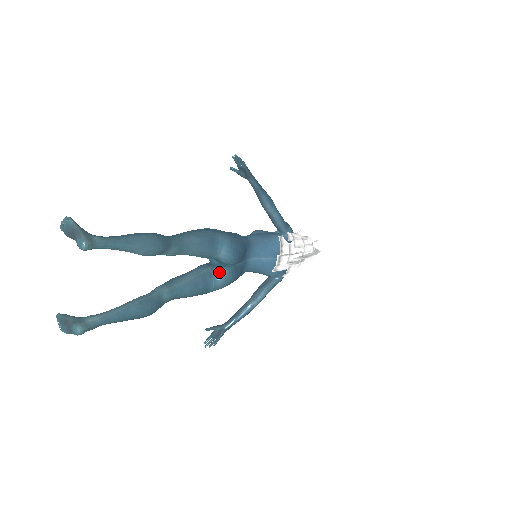
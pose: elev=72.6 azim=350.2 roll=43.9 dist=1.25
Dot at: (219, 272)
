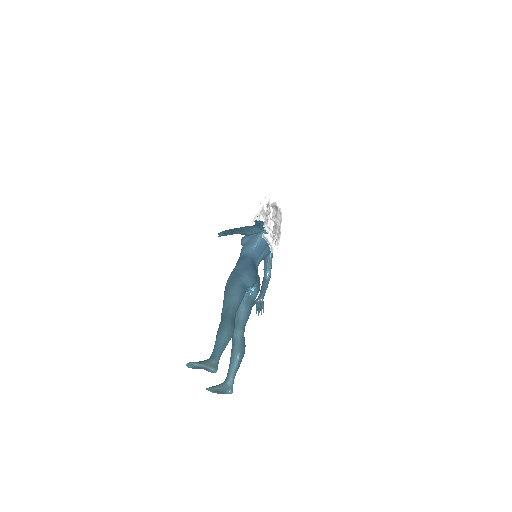
Dot at: (252, 292)
